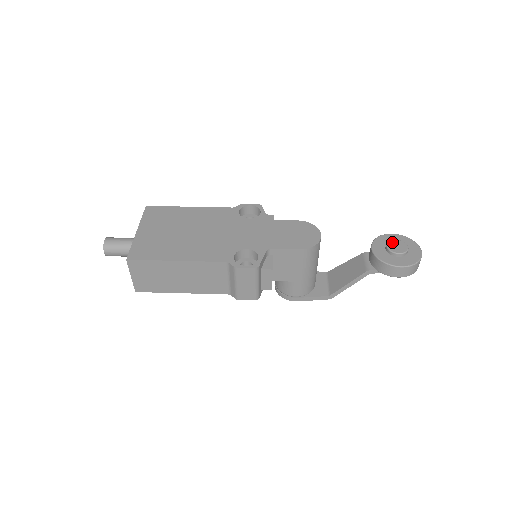
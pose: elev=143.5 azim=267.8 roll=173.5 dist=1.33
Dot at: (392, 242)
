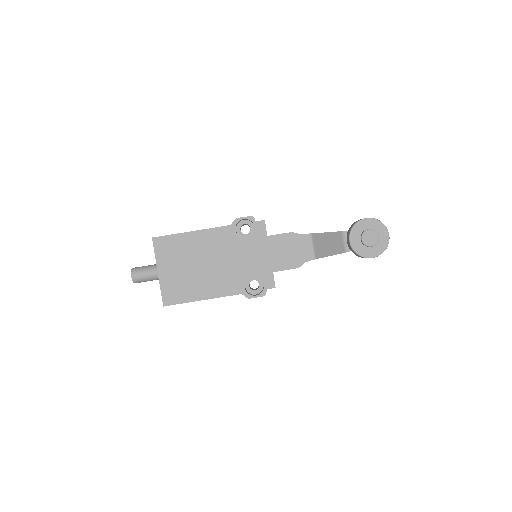
Dot at: (366, 234)
